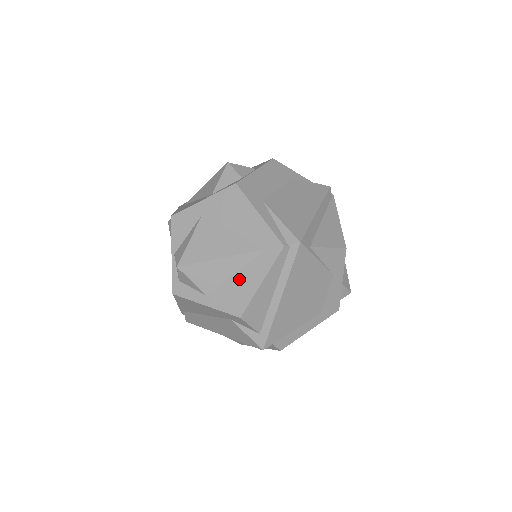
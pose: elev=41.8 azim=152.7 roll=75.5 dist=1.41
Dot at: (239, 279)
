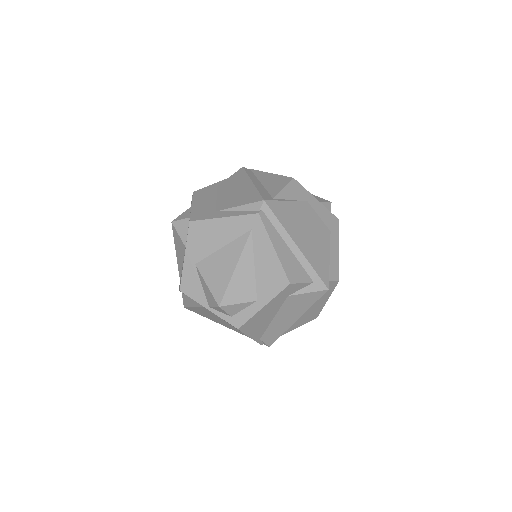
Dot at: (260, 265)
